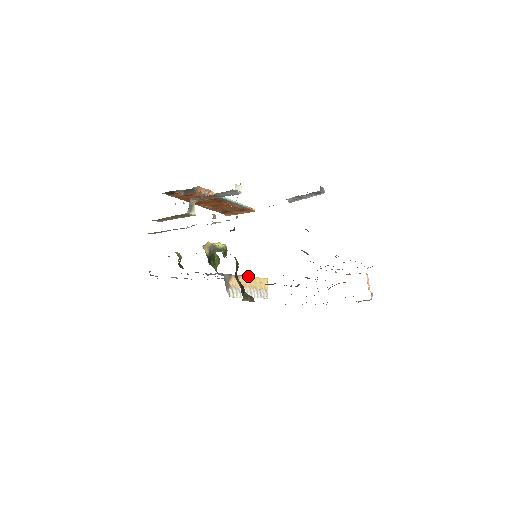
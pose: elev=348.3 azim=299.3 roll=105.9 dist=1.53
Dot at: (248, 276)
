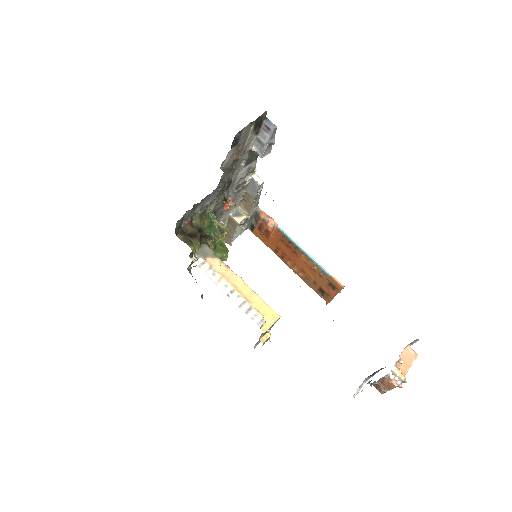
Dot at: occluded
